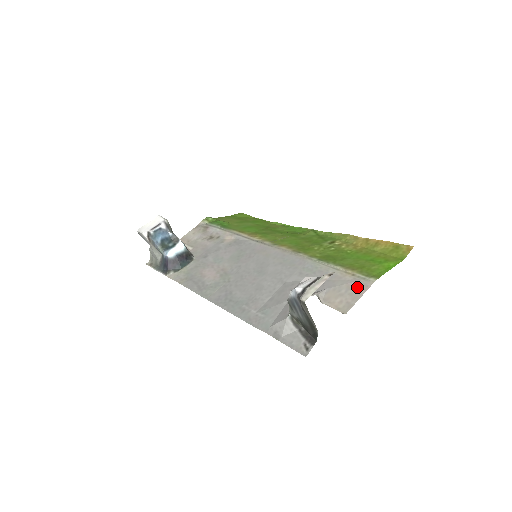
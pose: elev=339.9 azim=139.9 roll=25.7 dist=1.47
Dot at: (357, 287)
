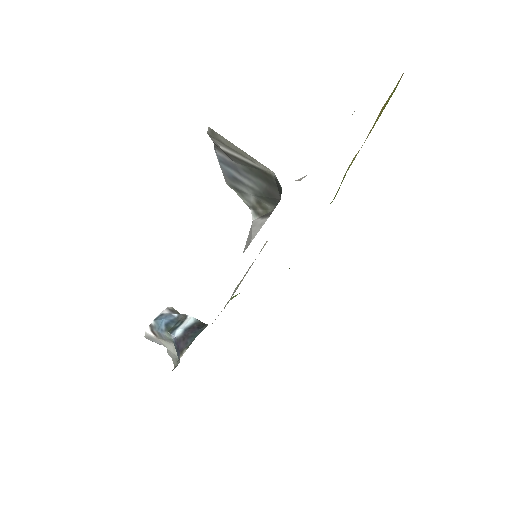
Dot at: occluded
